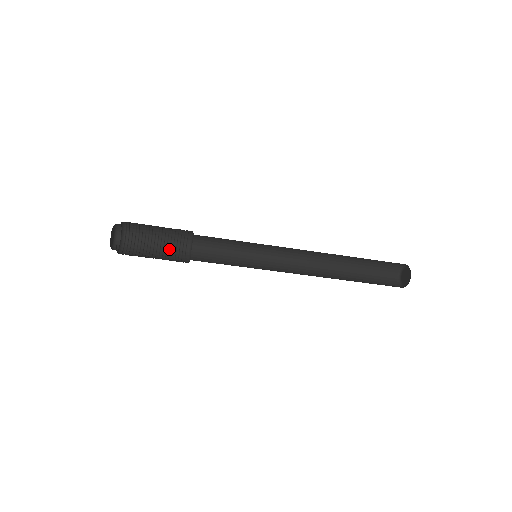
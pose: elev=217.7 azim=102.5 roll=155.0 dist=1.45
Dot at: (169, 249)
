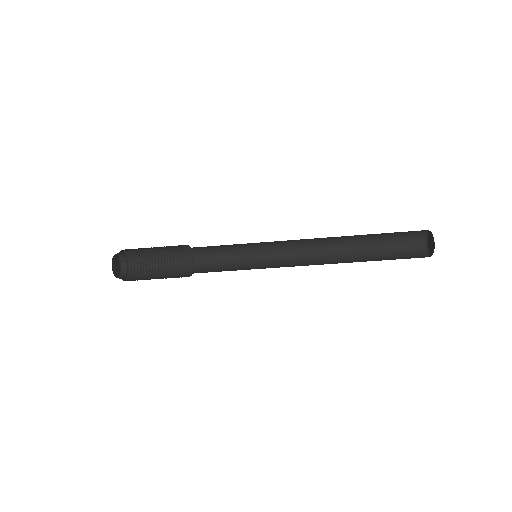
Dot at: (173, 262)
